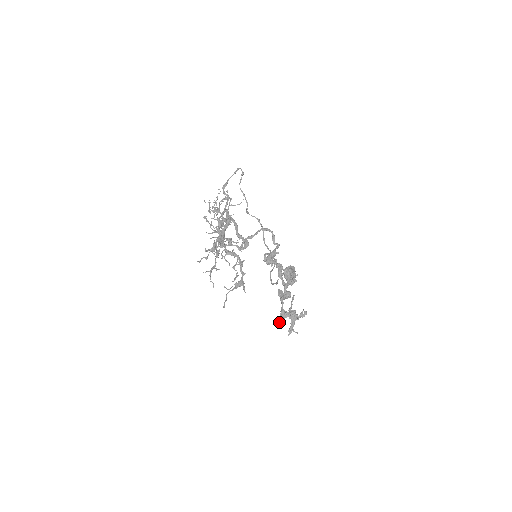
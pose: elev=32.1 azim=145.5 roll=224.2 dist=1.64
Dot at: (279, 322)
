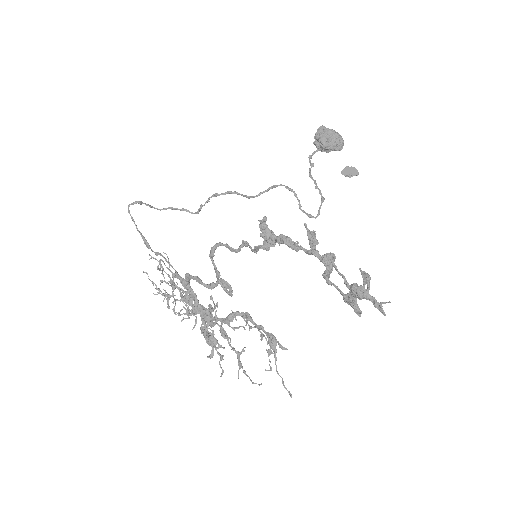
Dot at: (358, 314)
